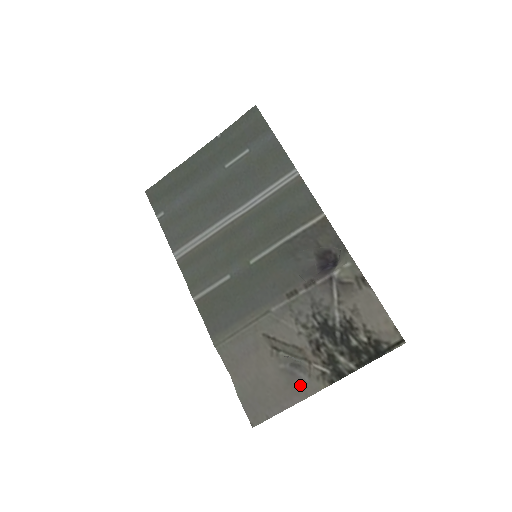
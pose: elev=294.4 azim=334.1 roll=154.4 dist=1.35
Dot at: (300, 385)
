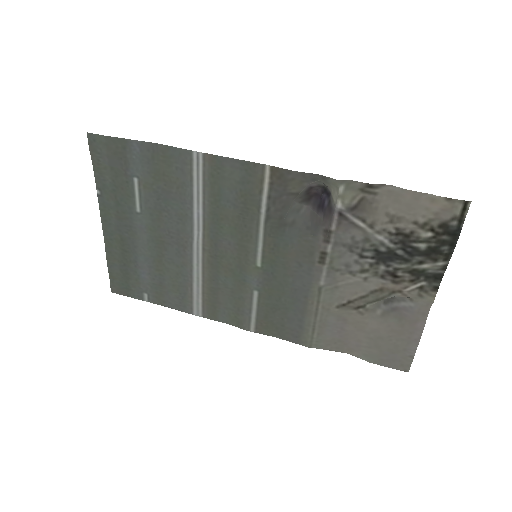
Dot at: (411, 313)
